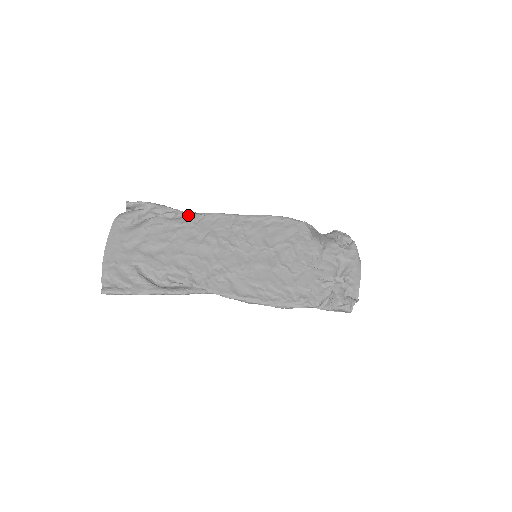
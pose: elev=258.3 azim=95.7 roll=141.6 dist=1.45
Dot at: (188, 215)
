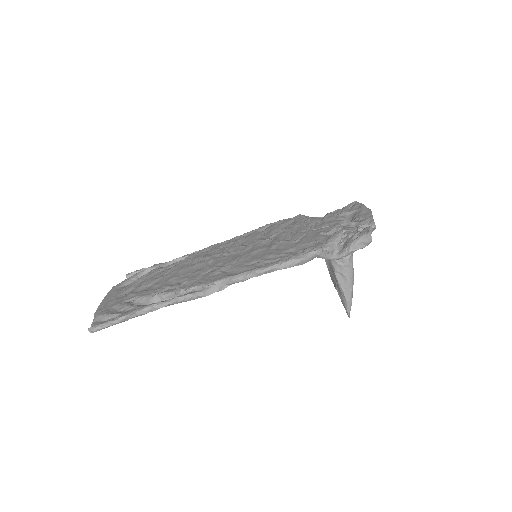
Dot at: occluded
